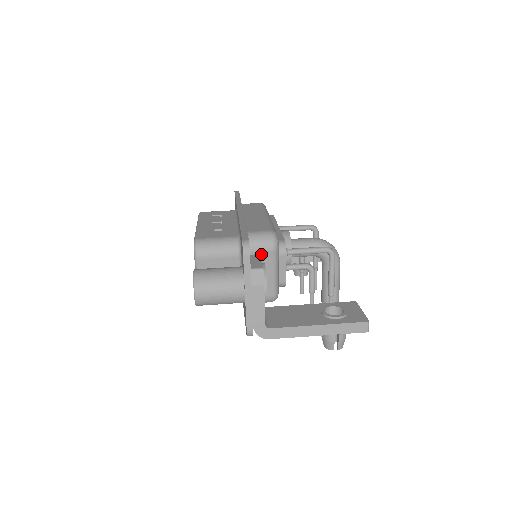
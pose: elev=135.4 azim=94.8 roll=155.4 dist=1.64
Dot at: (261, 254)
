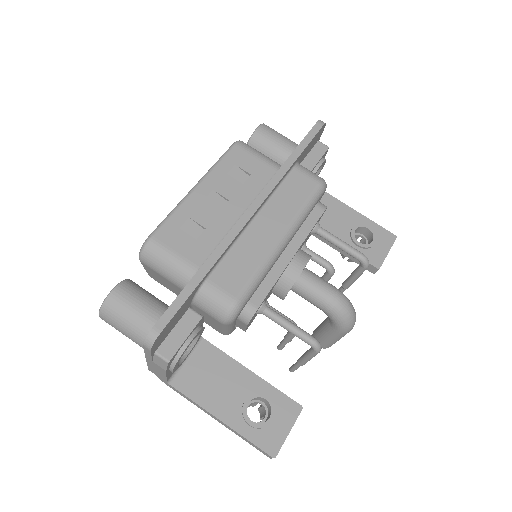
Dot at: (208, 314)
